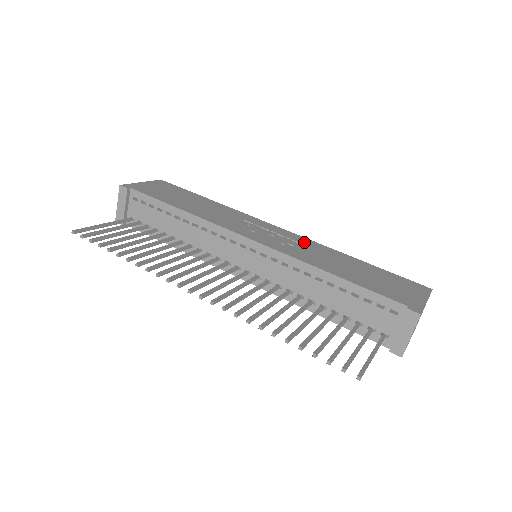
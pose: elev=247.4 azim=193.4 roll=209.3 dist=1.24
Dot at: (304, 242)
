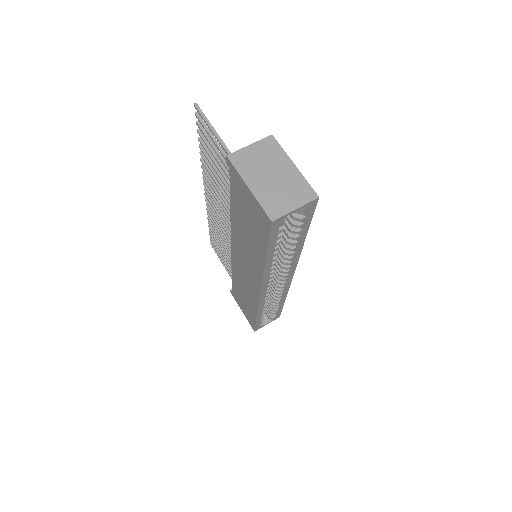
Dot at: occluded
